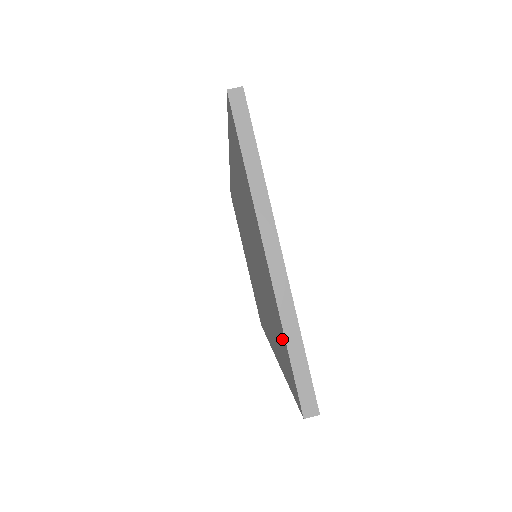
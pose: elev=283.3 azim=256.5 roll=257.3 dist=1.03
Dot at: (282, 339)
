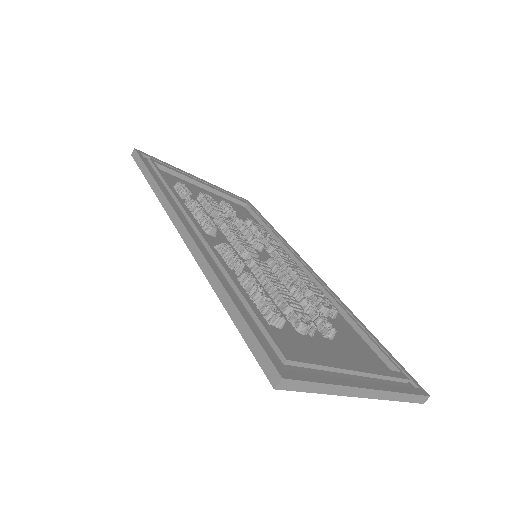
Dot at: occluded
